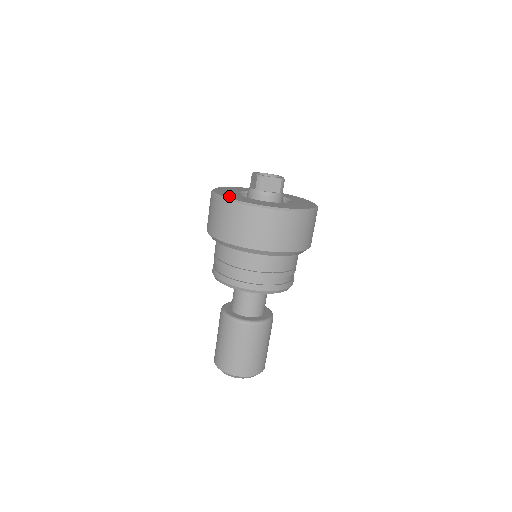
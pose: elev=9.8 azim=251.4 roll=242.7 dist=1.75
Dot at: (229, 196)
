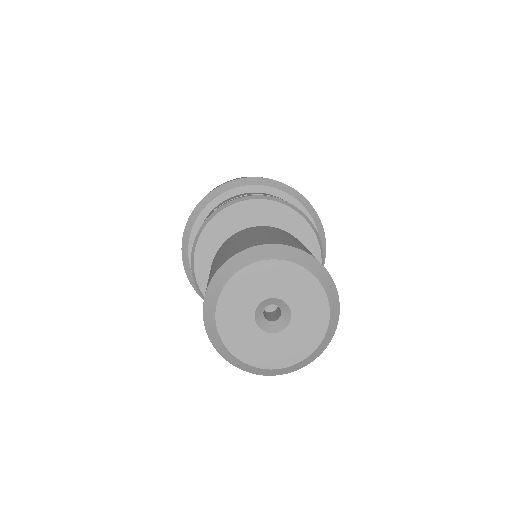
Dot at: occluded
